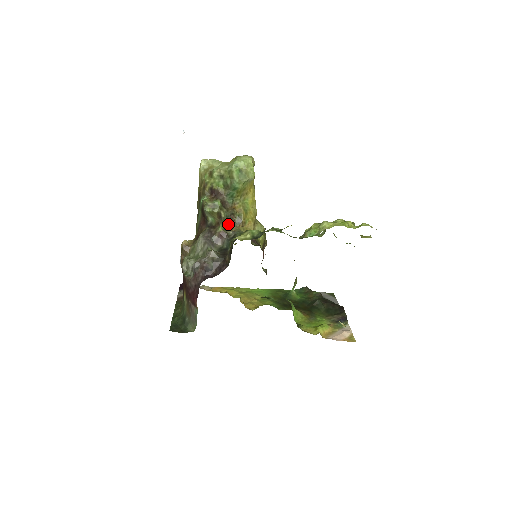
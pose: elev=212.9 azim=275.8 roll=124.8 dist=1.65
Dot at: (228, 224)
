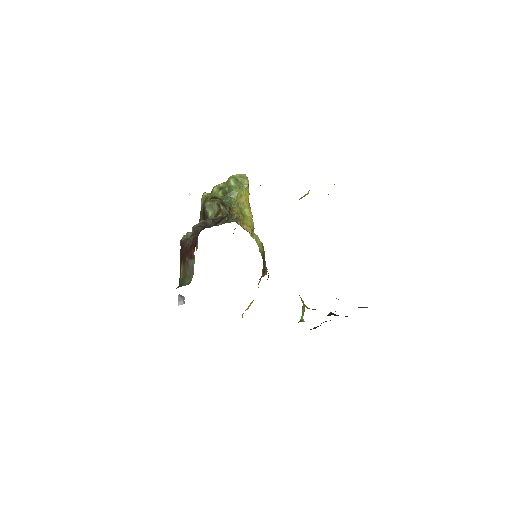
Dot at: (227, 218)
